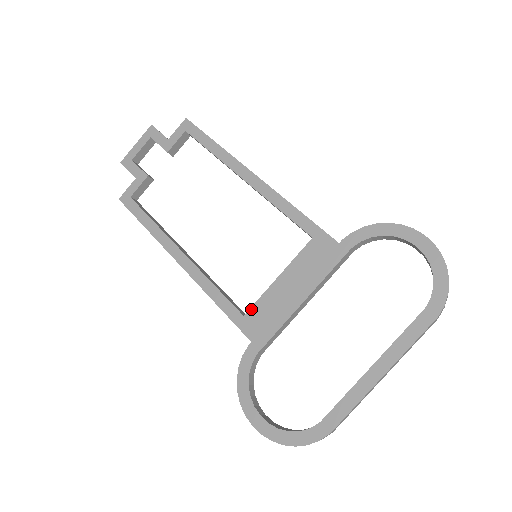
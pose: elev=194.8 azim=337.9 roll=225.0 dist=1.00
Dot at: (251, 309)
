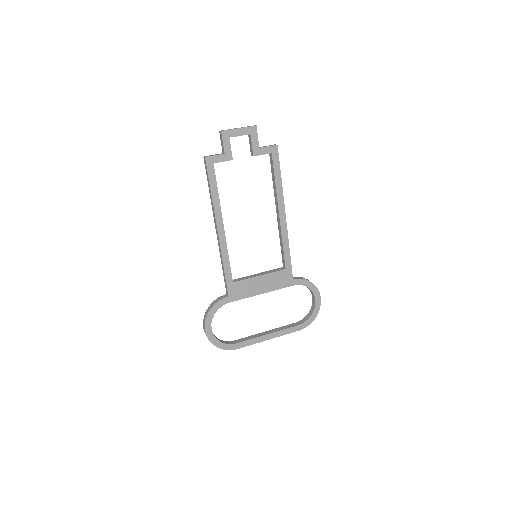
Dot at: (239, 282)
